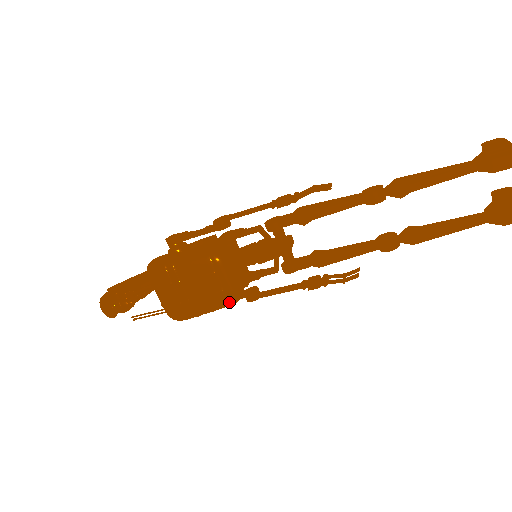
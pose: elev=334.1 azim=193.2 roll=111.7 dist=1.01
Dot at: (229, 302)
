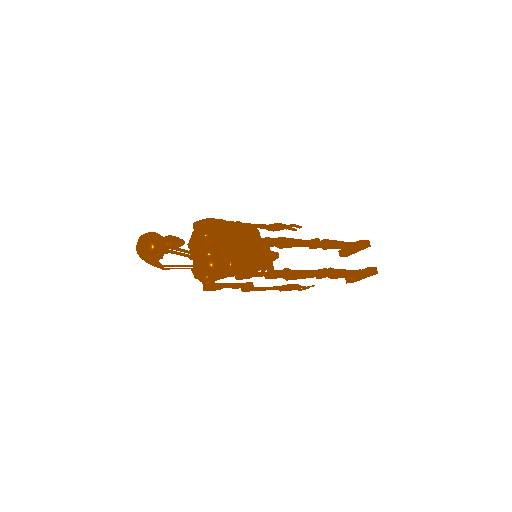
Dot at: (260, 264)
